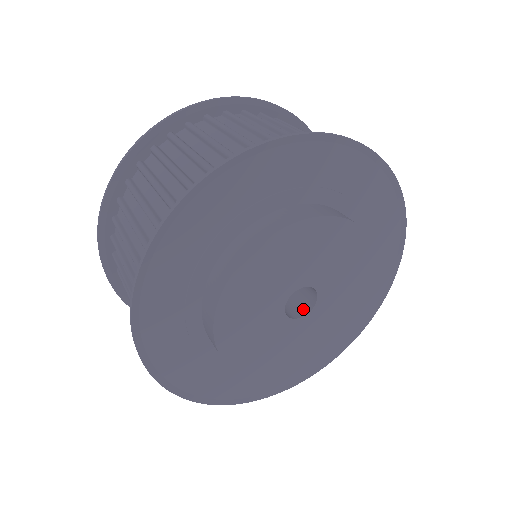
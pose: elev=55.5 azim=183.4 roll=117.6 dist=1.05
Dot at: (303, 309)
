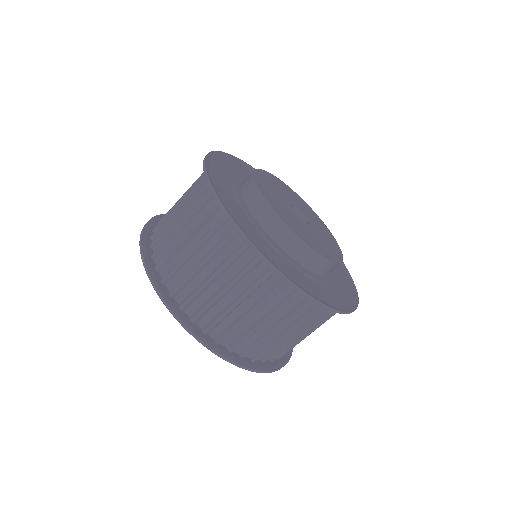
Dot at: occluded
